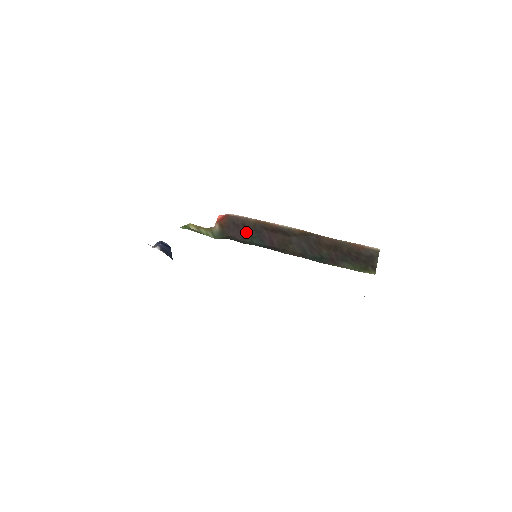
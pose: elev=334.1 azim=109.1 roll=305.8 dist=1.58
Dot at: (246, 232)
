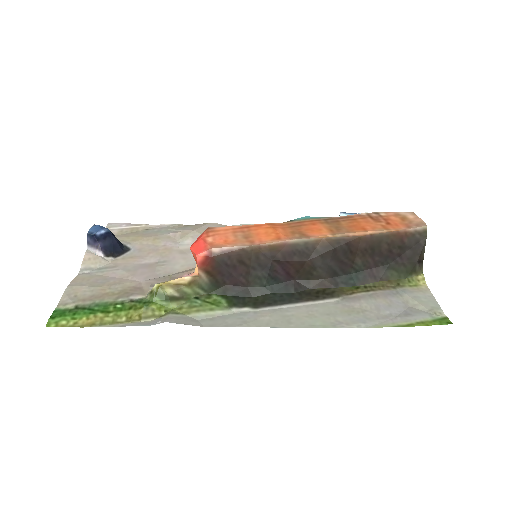
Dot at: (249, 272)
